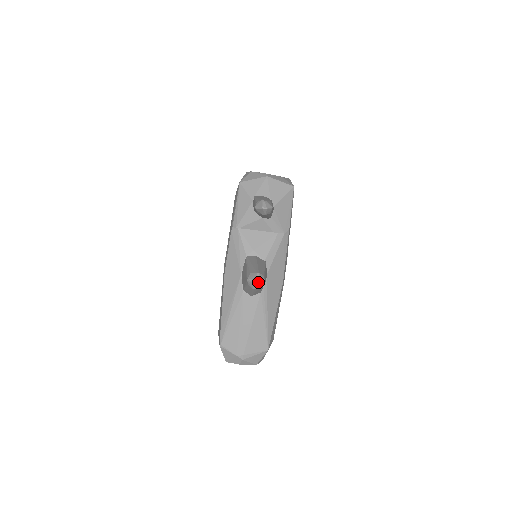
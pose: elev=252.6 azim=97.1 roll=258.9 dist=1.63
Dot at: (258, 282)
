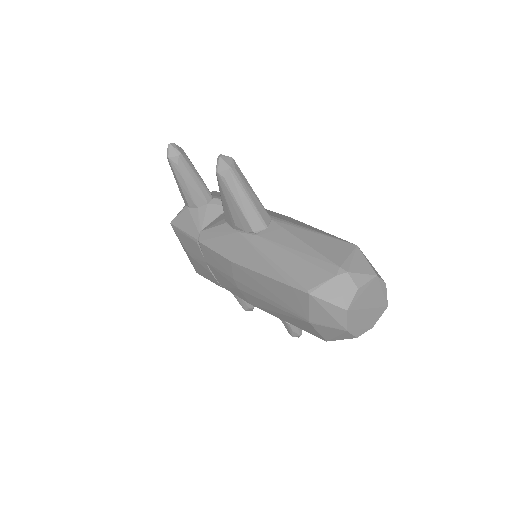
Dot at: (222, 156)
